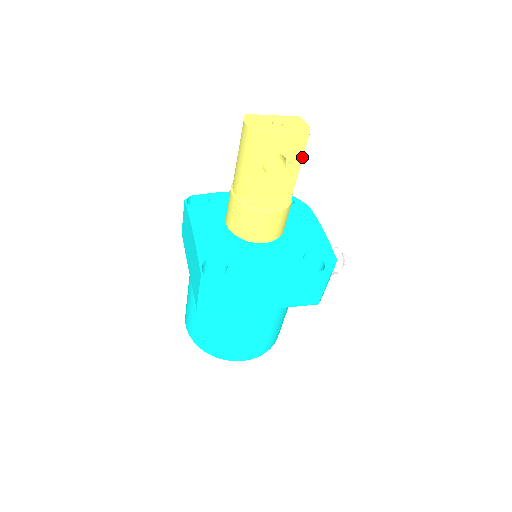
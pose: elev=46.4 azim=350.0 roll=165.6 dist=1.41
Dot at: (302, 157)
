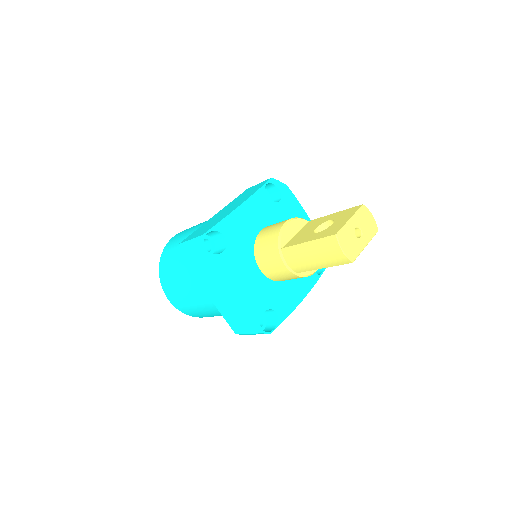
Dot at: occluded
